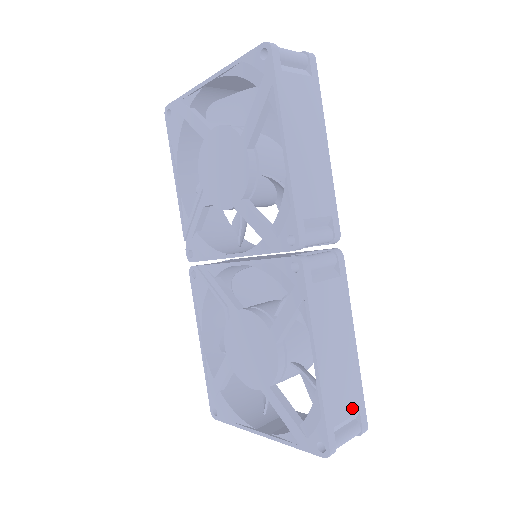
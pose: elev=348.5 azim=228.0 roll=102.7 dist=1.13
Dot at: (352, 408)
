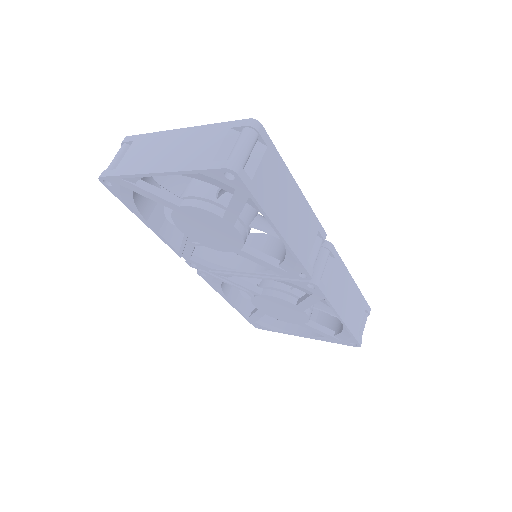
Dot at: (362, 313)
